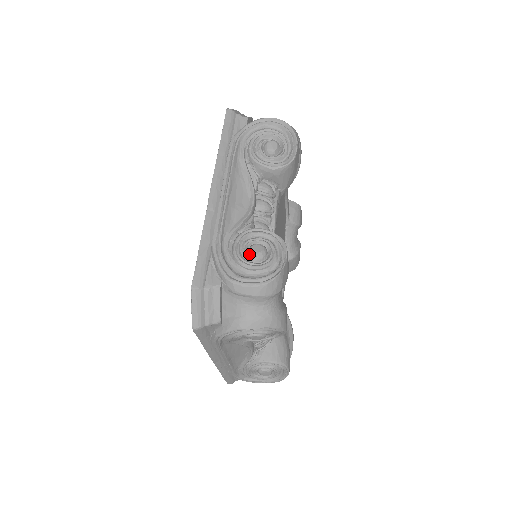
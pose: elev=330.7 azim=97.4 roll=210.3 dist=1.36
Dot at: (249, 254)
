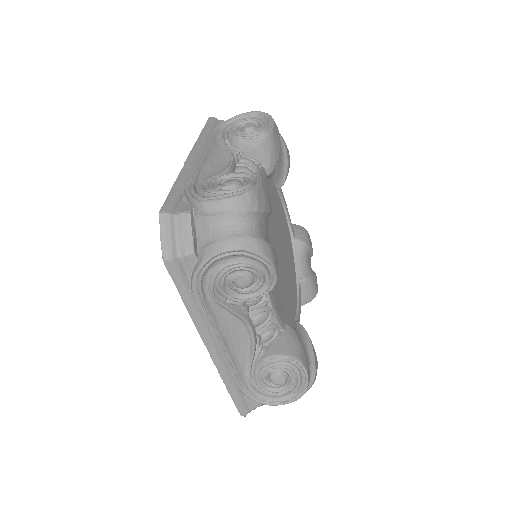
Dot at: (222, 186)
